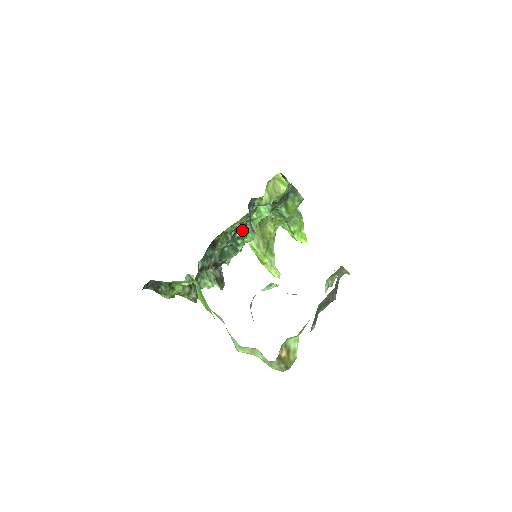
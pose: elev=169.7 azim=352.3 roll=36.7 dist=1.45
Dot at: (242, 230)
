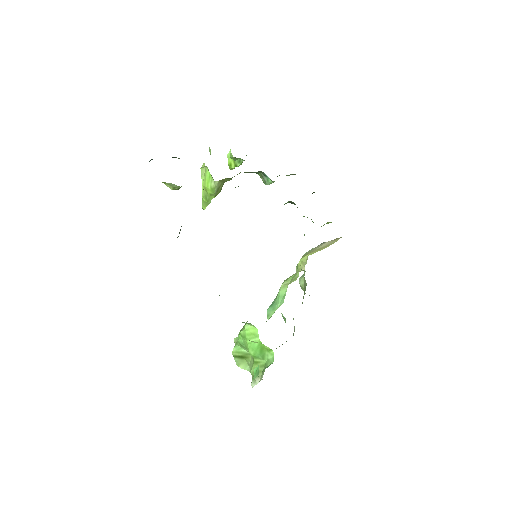
Dot at: occluded
